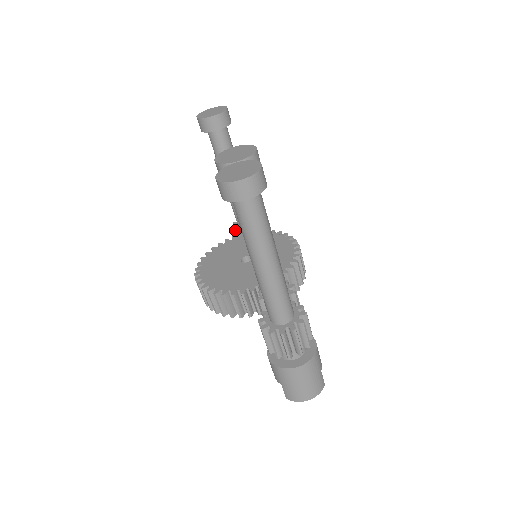
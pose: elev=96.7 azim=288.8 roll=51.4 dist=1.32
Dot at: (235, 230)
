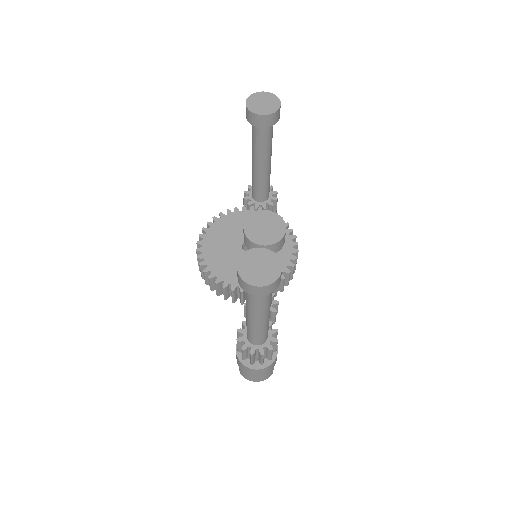
Dot at: (248, 198)
